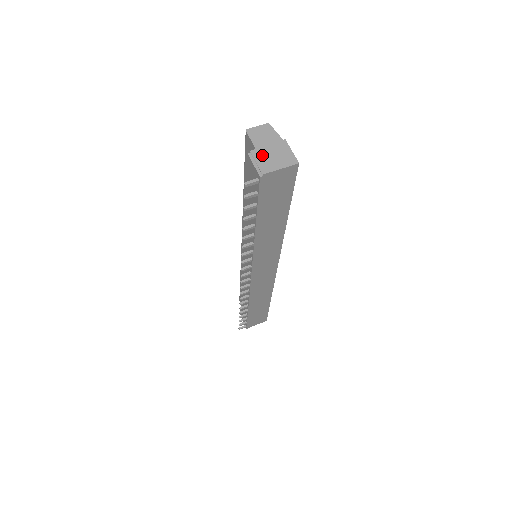
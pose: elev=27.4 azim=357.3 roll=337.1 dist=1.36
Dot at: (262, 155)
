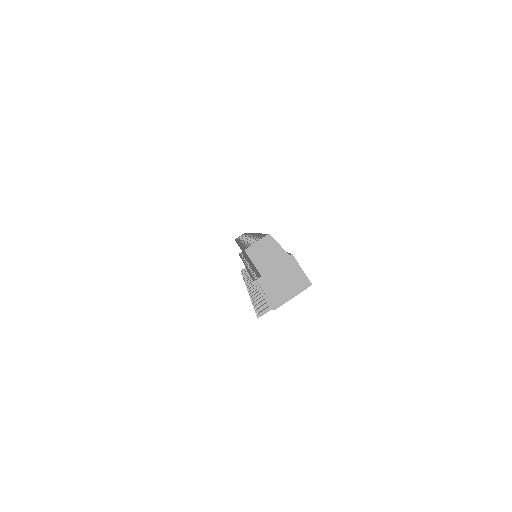
Dot at: (270, 283)
